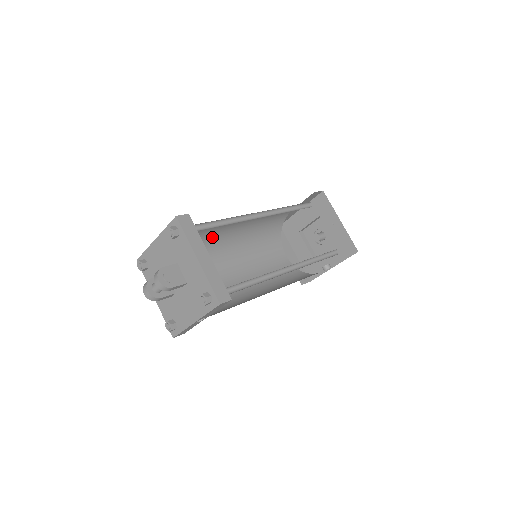
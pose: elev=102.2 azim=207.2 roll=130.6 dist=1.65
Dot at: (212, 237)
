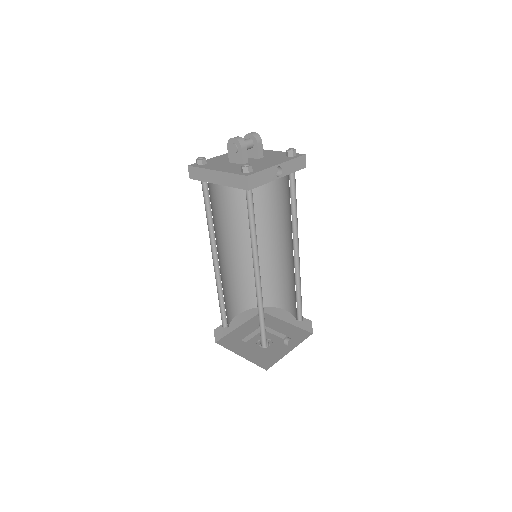
Dot at: (218, 231)
